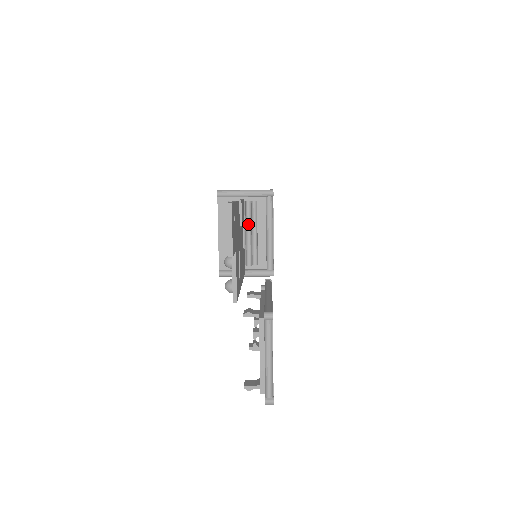
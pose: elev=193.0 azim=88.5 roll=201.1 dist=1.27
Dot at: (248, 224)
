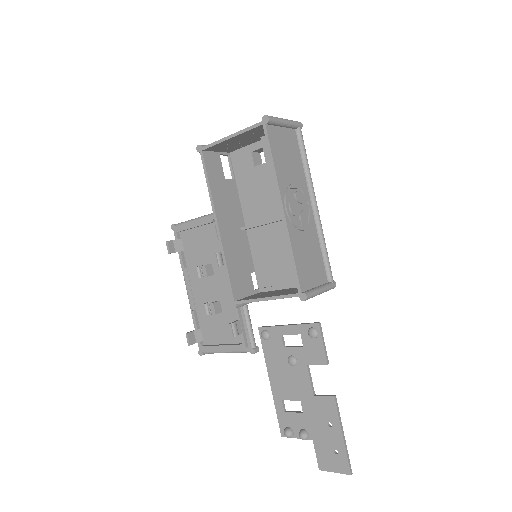
Dot at: occluded
